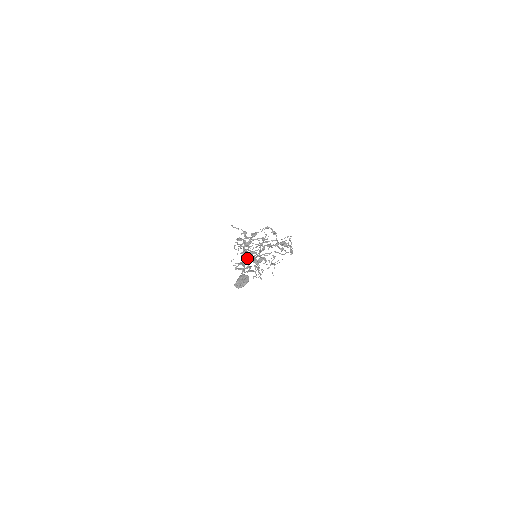
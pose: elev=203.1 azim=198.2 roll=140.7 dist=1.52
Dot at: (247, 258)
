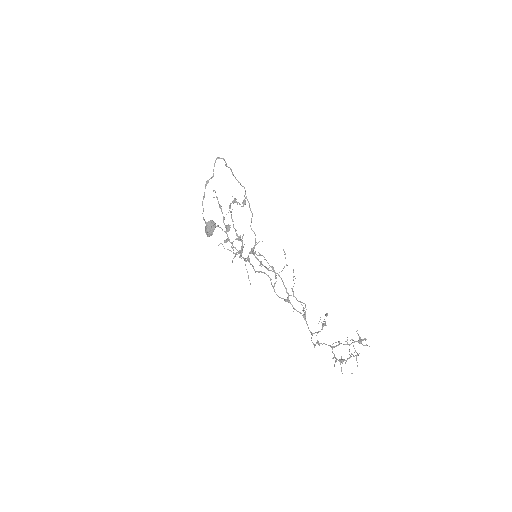
Dot at: (247, 259)
